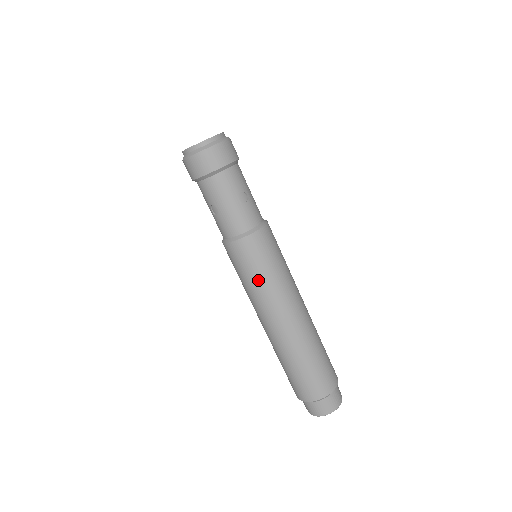
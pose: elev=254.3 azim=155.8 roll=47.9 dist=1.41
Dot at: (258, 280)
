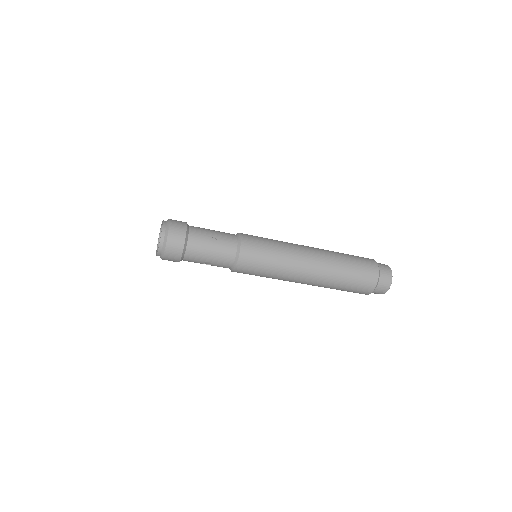
Dot at: (271, 270)
